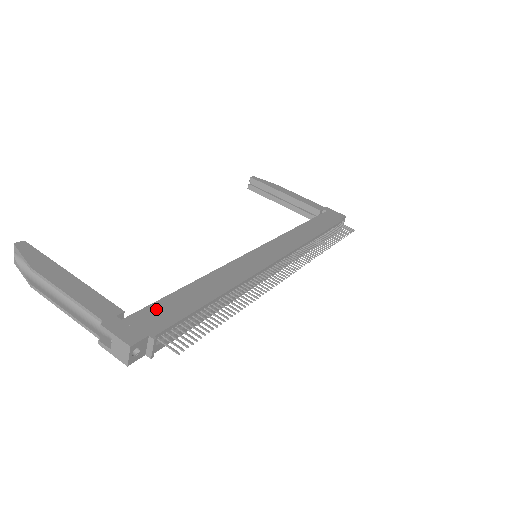
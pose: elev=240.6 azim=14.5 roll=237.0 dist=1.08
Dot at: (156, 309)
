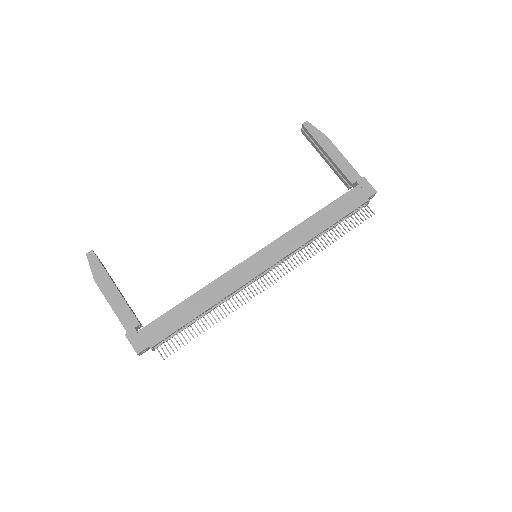
Dot at: (159, 323)
